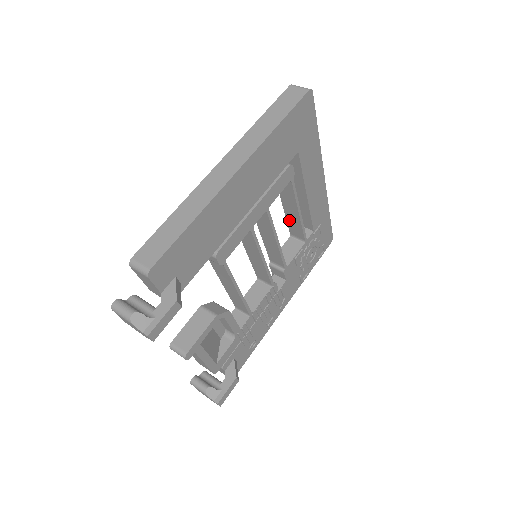
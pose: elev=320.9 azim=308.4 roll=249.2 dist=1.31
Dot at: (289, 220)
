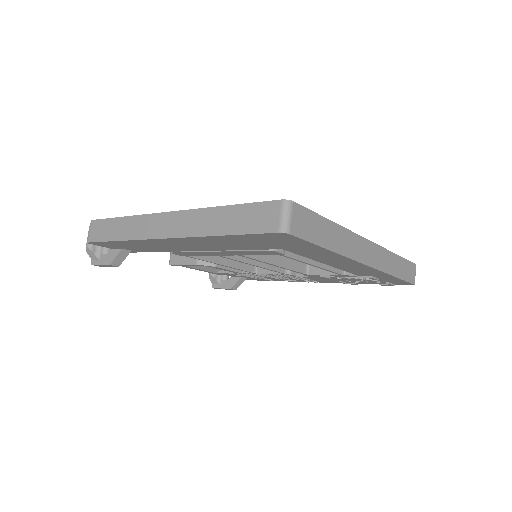
Dot at: occluded
